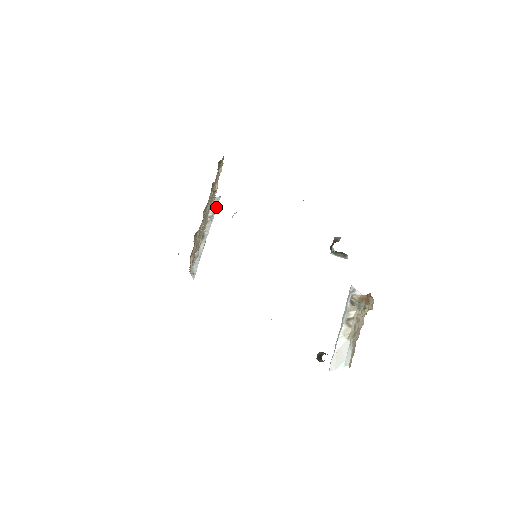
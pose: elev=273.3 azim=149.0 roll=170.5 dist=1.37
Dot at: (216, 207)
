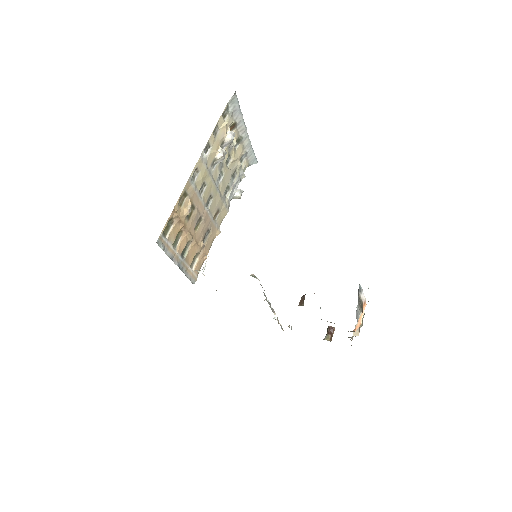
Dot at: (237, 104)
